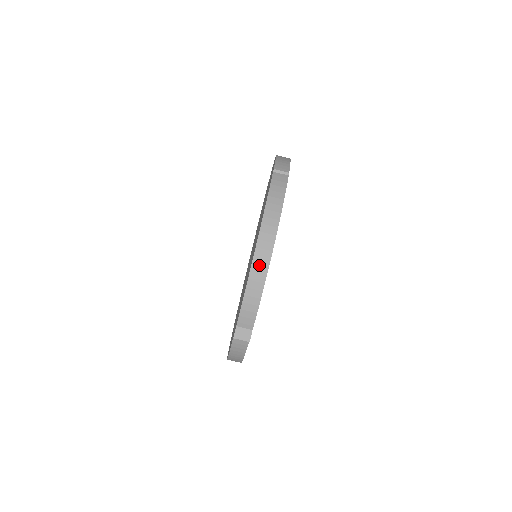
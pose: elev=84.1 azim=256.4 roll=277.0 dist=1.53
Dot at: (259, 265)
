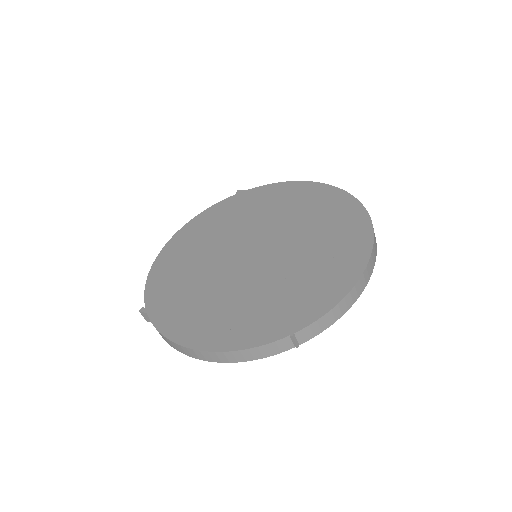
Dot at: (183, 350)
